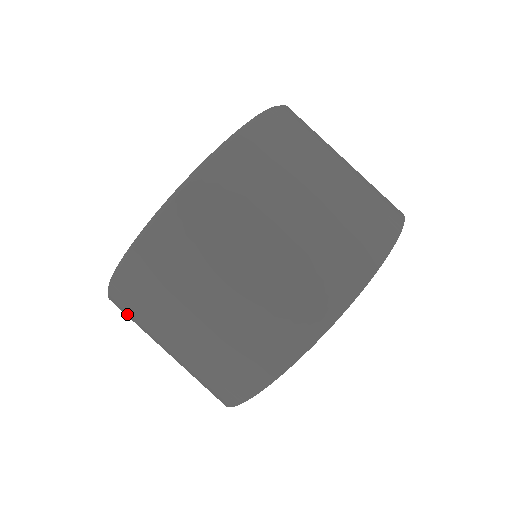
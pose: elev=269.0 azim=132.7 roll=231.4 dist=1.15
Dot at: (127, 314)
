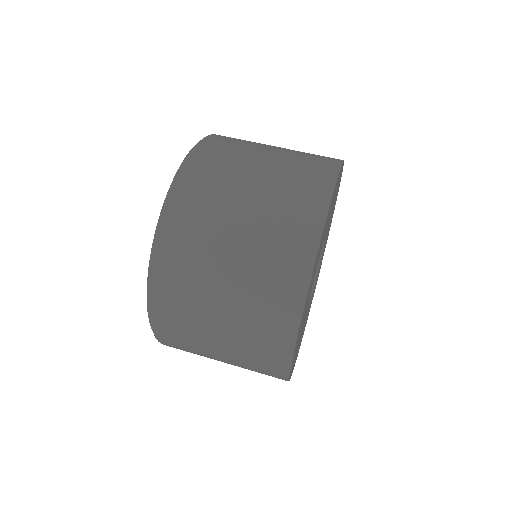
Dot at: (176, 344)
